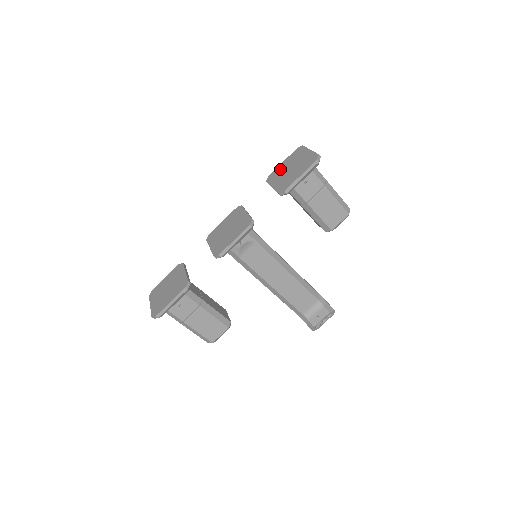
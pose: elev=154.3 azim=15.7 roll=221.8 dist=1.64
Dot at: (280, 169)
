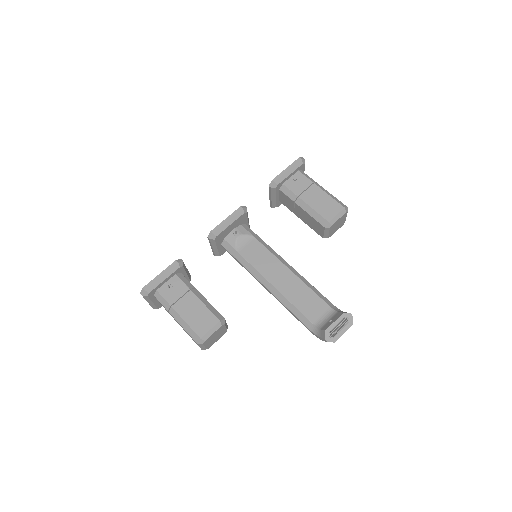
Dot at: occluded
